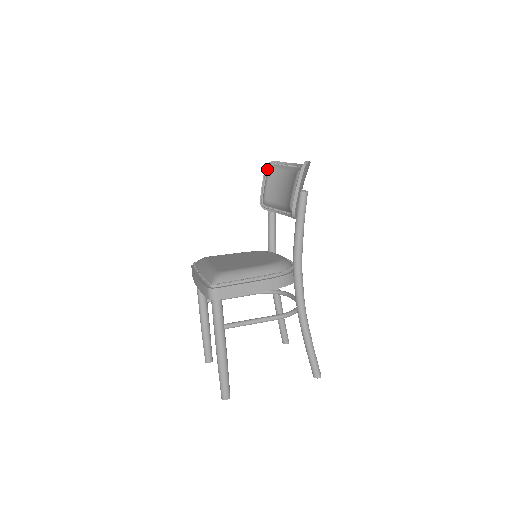
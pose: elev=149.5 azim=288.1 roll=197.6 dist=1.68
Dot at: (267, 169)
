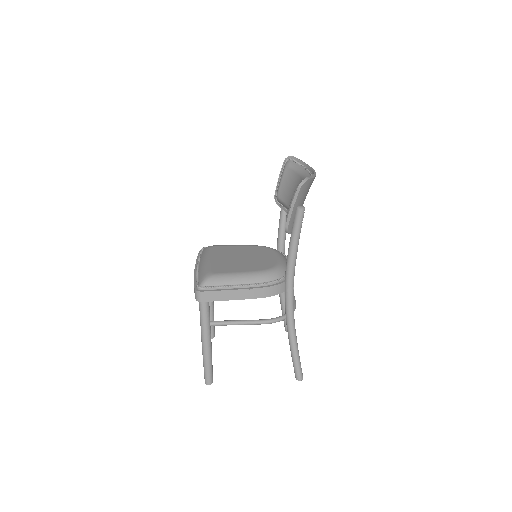
Dot at: (285, 164)
